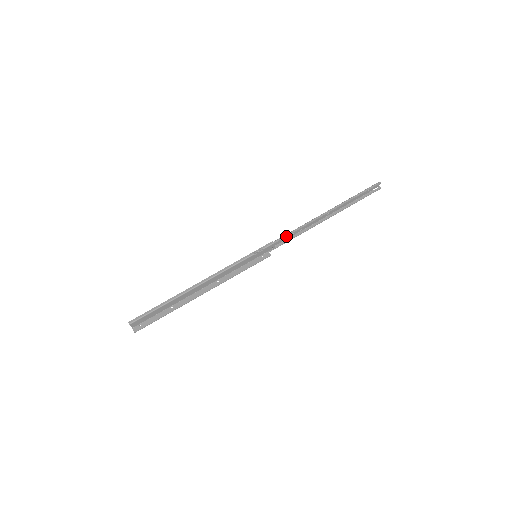
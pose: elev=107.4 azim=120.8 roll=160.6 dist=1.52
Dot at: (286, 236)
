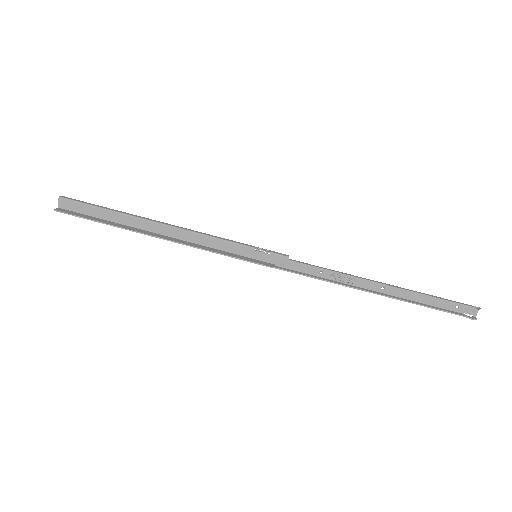
Dot at: (310, 265)
